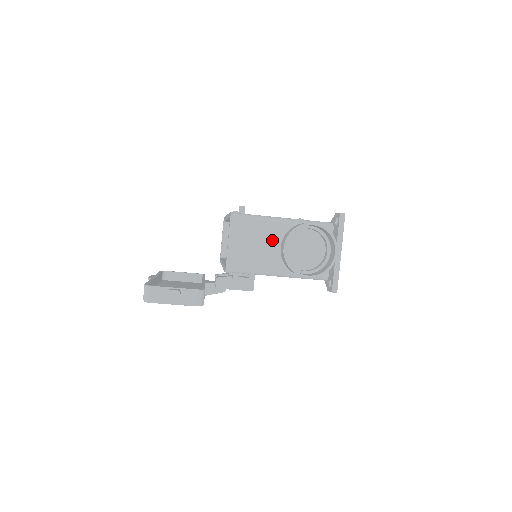
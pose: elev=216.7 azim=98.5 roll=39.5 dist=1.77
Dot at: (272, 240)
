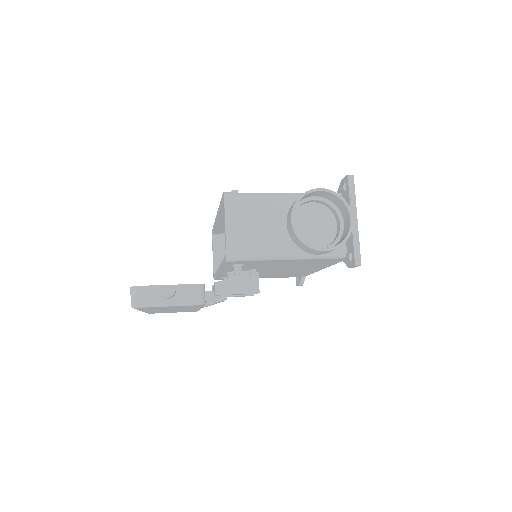
Dot at: (275, 217)
